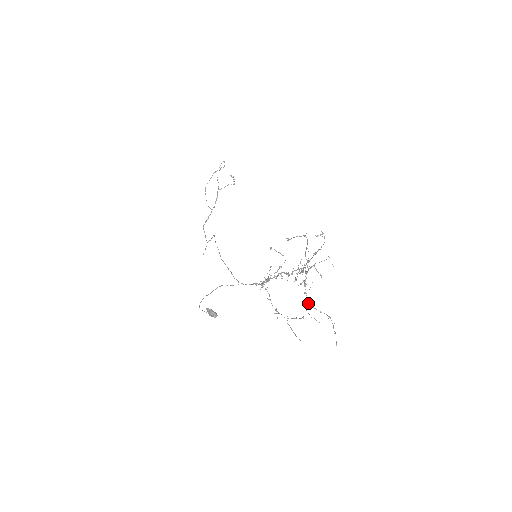
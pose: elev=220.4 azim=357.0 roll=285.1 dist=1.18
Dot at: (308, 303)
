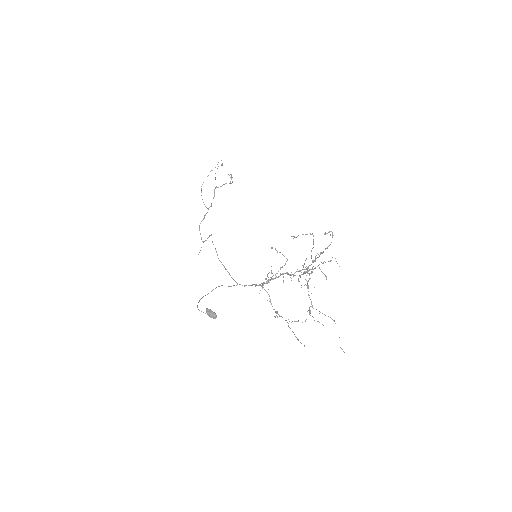
Dot at: occluded
